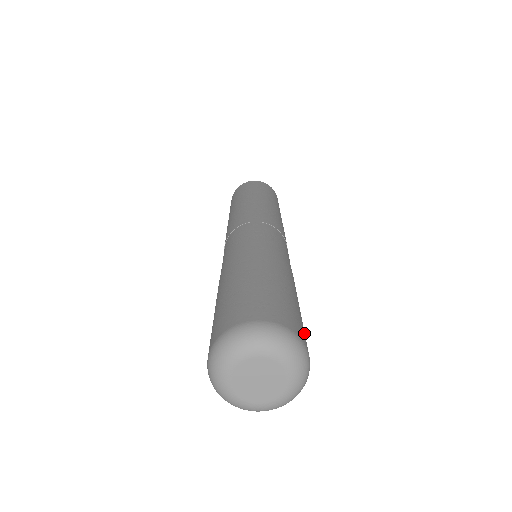
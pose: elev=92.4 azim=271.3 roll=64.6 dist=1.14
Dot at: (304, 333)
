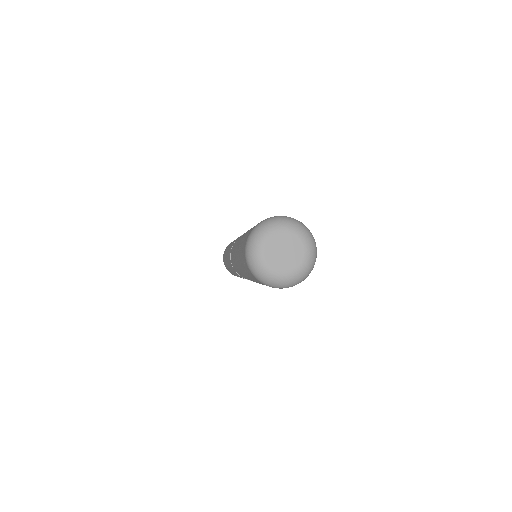
Dot at: occluded
